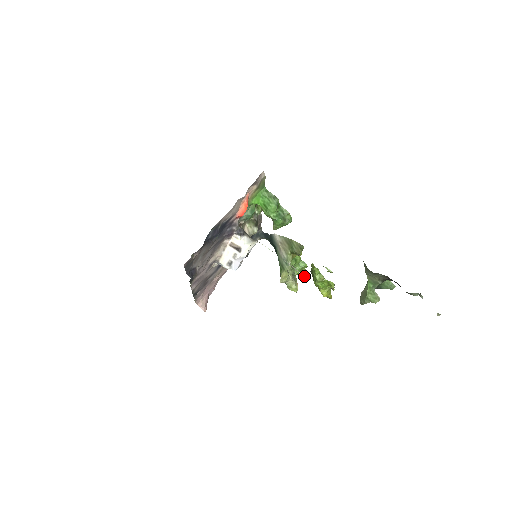
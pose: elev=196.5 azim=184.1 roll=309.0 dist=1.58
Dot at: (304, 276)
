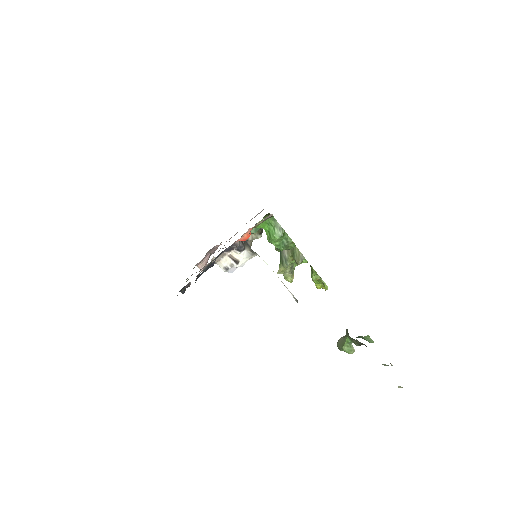
Dot at: (294, 298)
